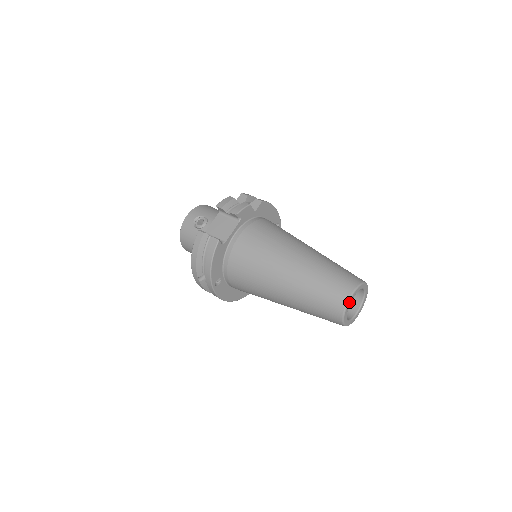
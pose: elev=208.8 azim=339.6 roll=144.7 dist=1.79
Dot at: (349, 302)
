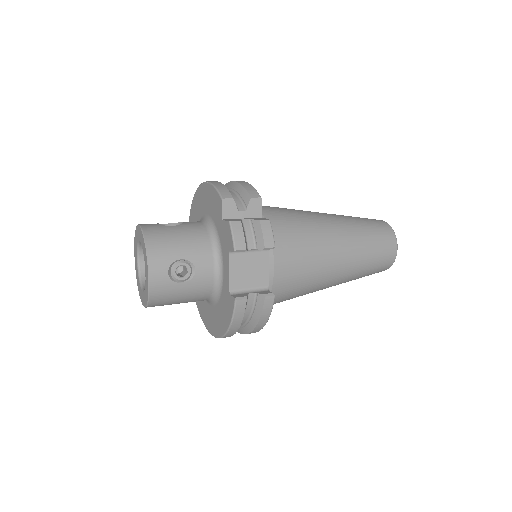
Dot at: (395, 256)
